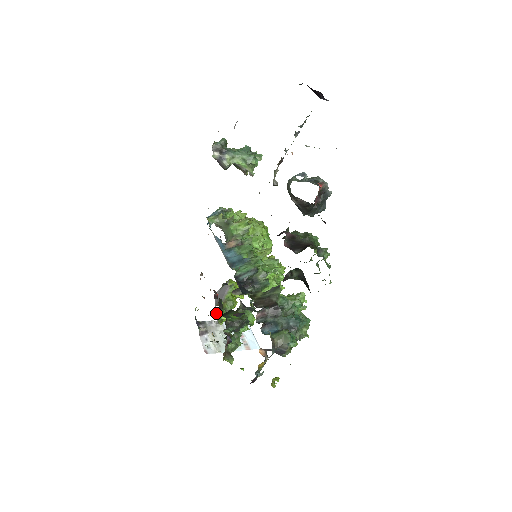
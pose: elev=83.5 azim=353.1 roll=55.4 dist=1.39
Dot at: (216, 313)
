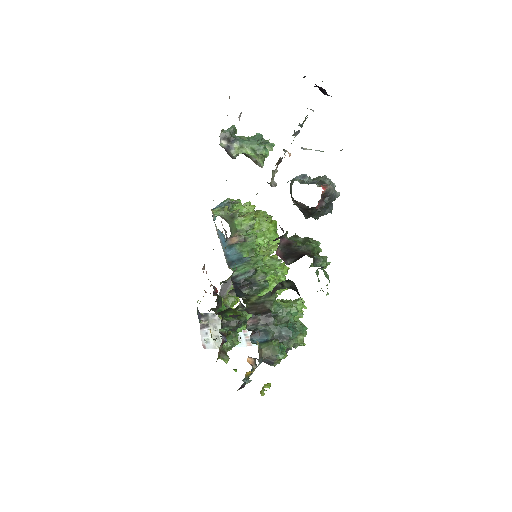
Dot at: occluded
